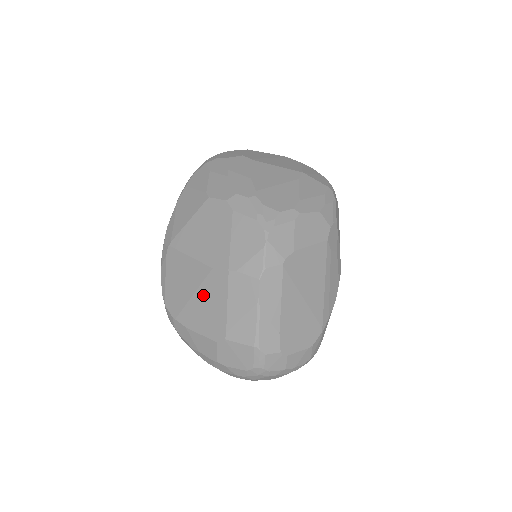
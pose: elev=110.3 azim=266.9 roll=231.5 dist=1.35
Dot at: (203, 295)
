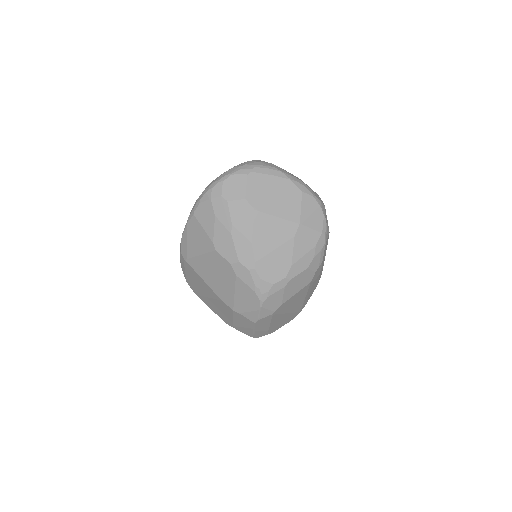
Dot at: (215, 303)
